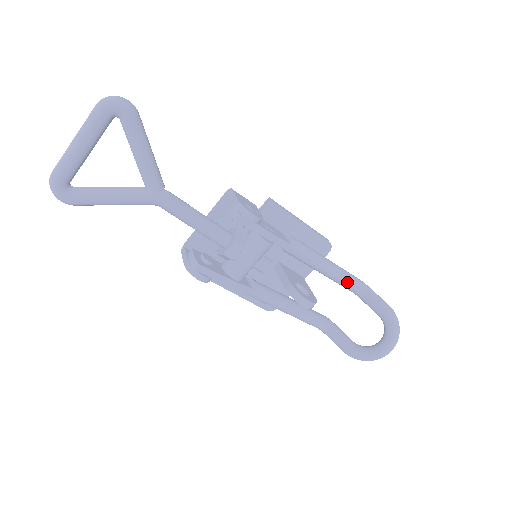
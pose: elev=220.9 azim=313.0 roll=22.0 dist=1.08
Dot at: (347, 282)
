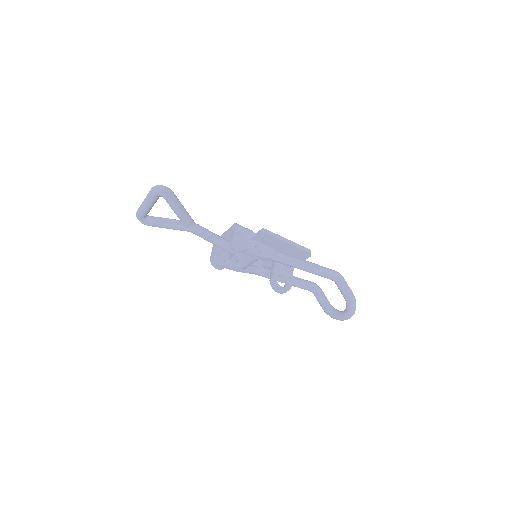
Dot at: (321, 275)
